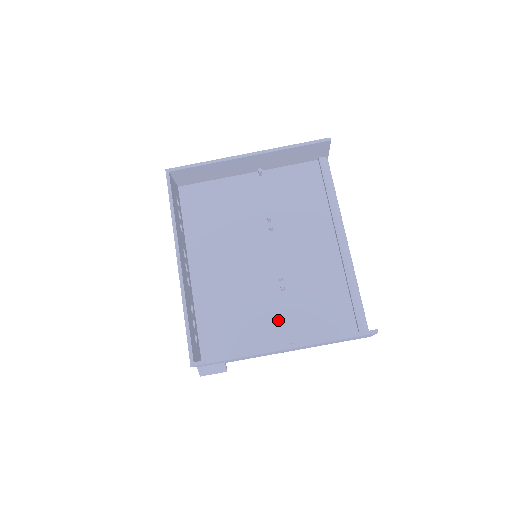
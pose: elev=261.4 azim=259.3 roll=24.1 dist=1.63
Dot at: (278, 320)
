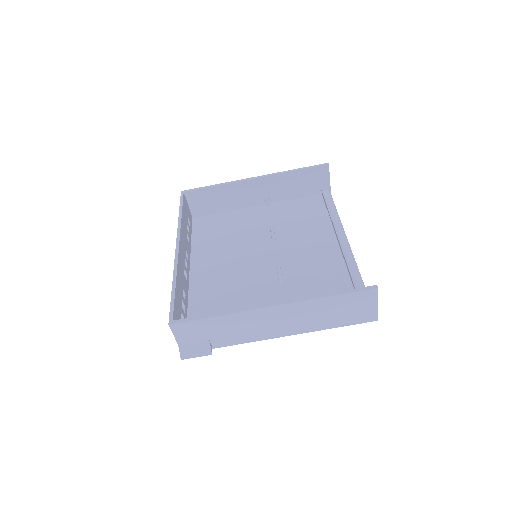
Dot at: occluded
